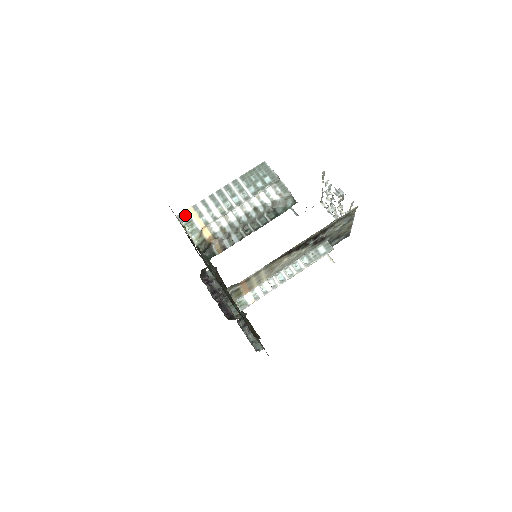
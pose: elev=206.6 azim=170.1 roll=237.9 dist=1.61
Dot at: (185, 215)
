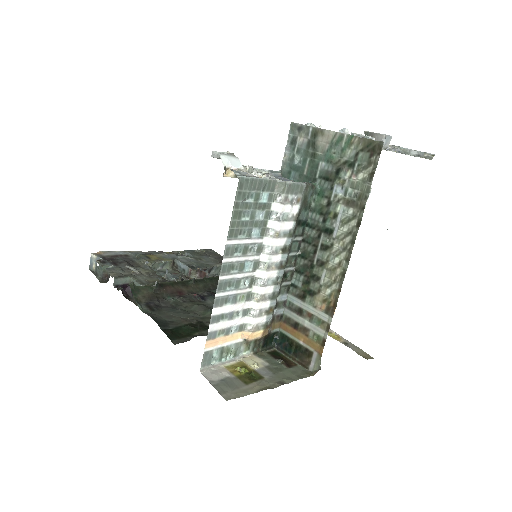
Dot at: (209, 357)
